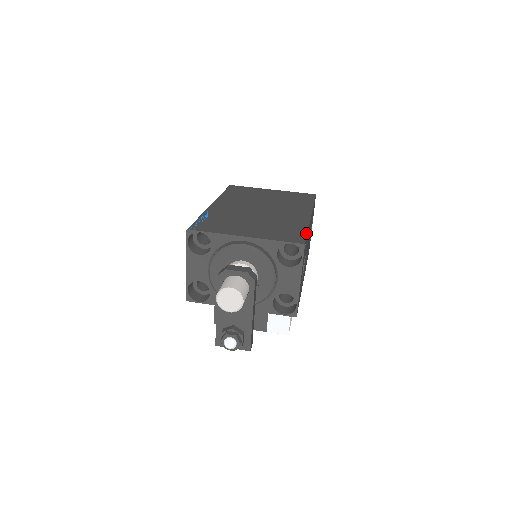
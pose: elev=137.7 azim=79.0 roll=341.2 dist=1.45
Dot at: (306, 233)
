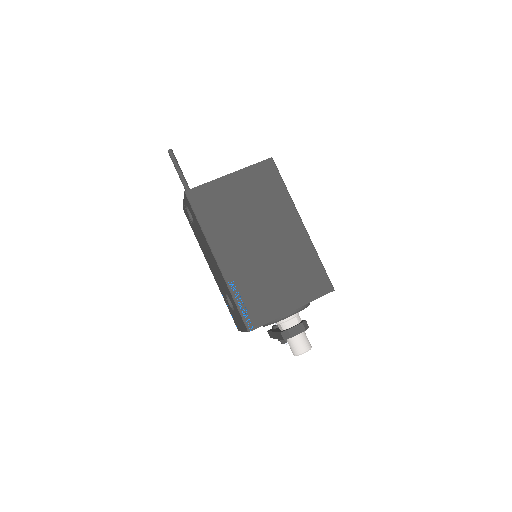
Dot at: (324, 269)
